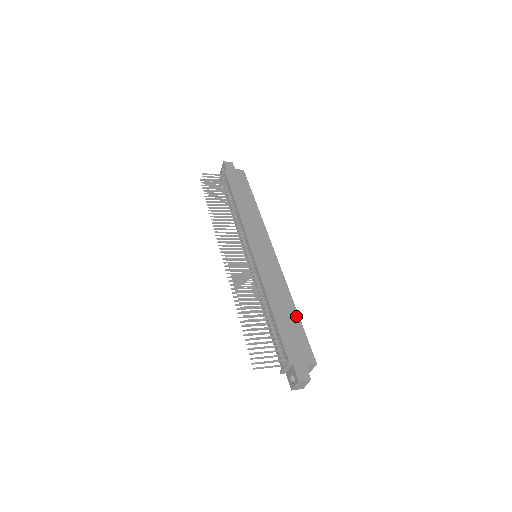
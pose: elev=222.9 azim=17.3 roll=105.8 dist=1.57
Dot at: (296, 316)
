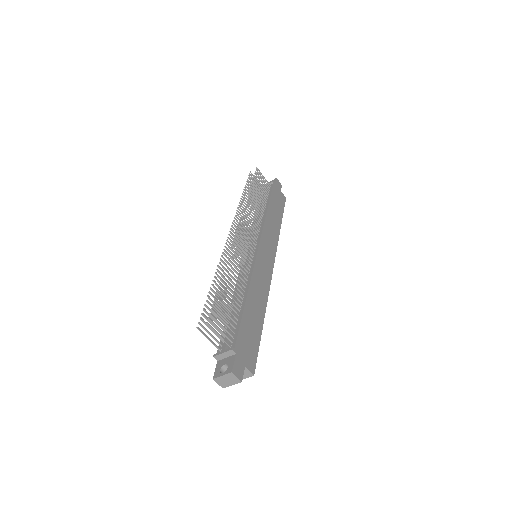
Dot at: (261, 324)
